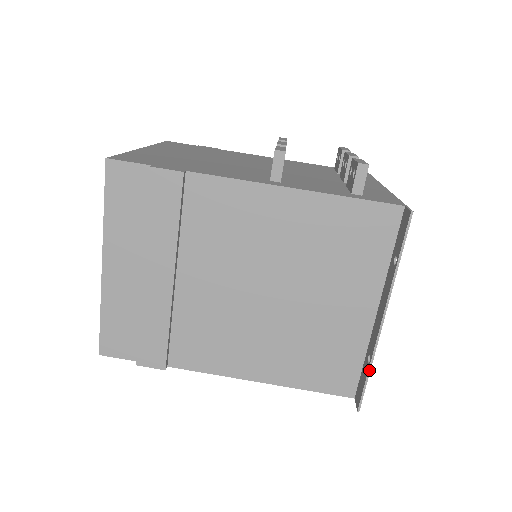
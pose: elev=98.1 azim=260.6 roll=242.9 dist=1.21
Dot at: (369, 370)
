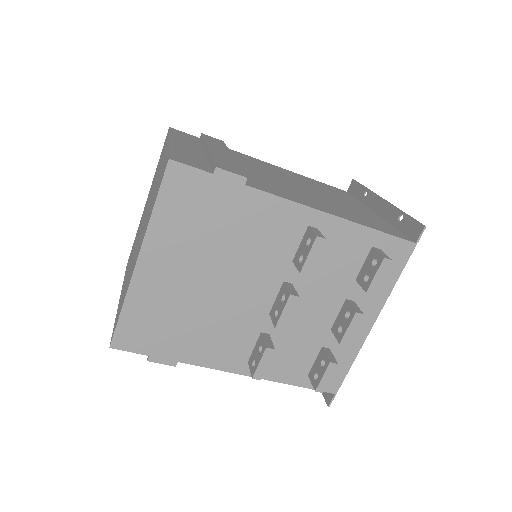
Dot at: occluded
